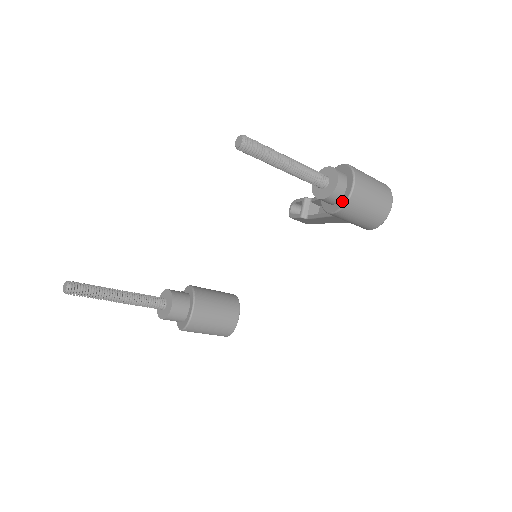
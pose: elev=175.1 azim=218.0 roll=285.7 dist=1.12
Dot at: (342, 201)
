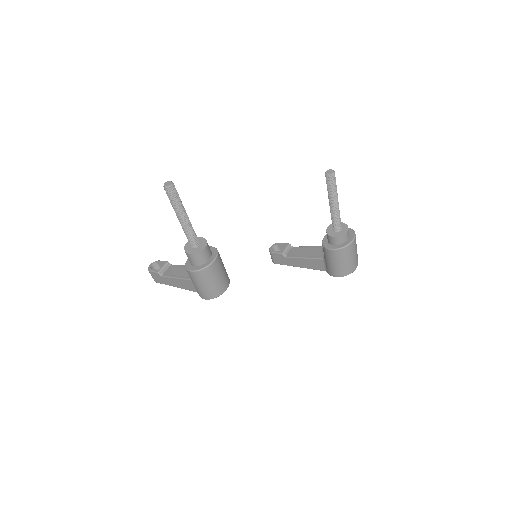
Dot at: (343, 245)
